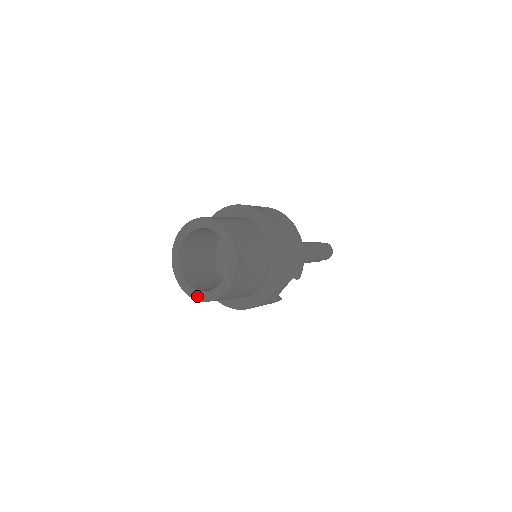
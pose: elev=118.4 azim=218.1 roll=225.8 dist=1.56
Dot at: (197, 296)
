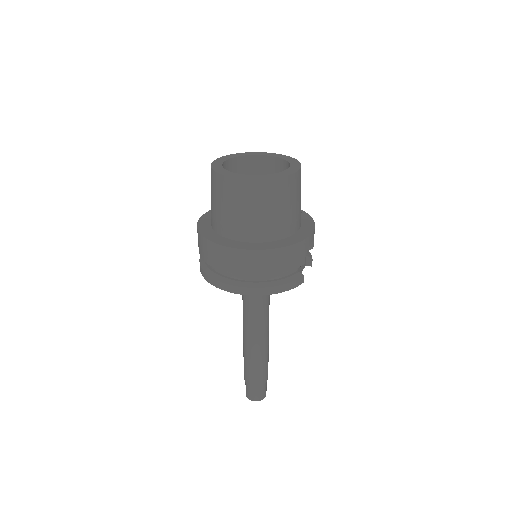
Dot at: (264, 177)
